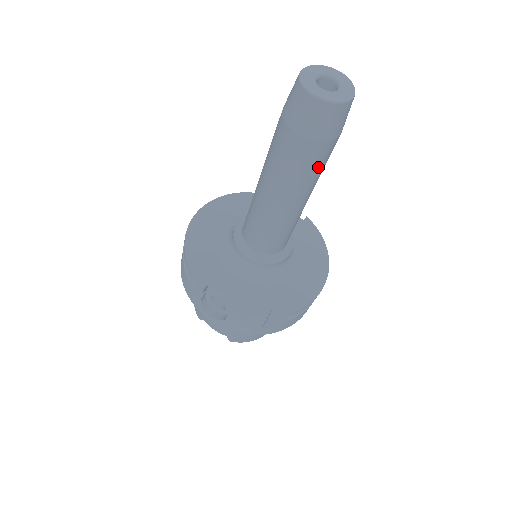
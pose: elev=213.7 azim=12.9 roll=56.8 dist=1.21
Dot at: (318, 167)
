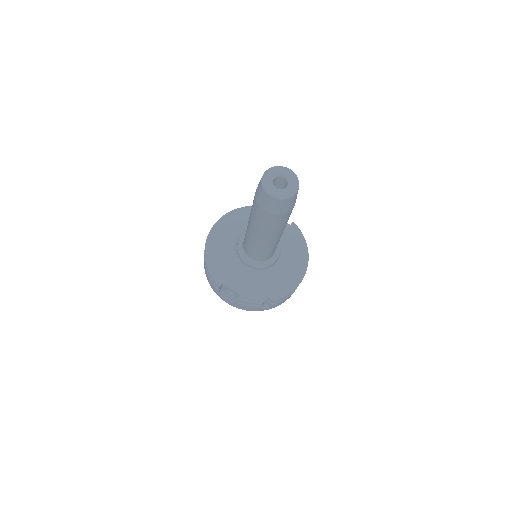
Dot at: (283, 223)
